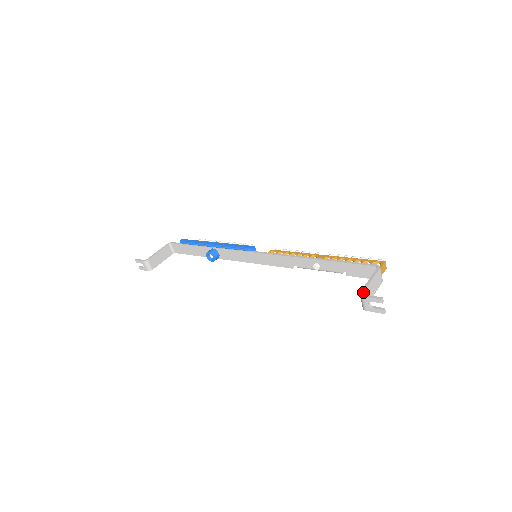
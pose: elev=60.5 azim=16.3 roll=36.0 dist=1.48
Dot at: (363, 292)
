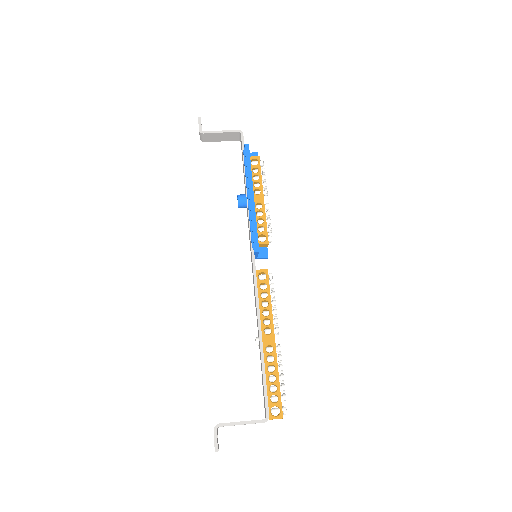
Dot at: (221, 426)
